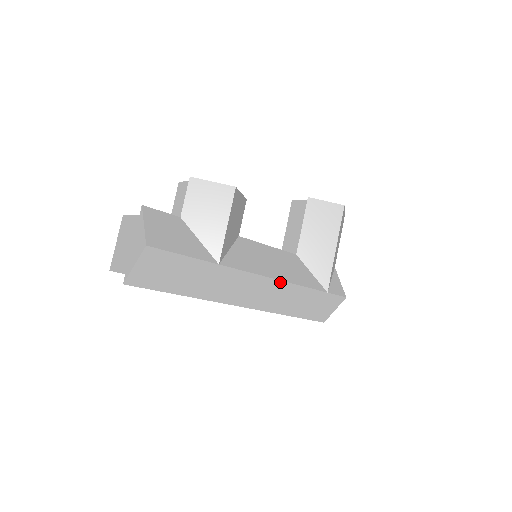
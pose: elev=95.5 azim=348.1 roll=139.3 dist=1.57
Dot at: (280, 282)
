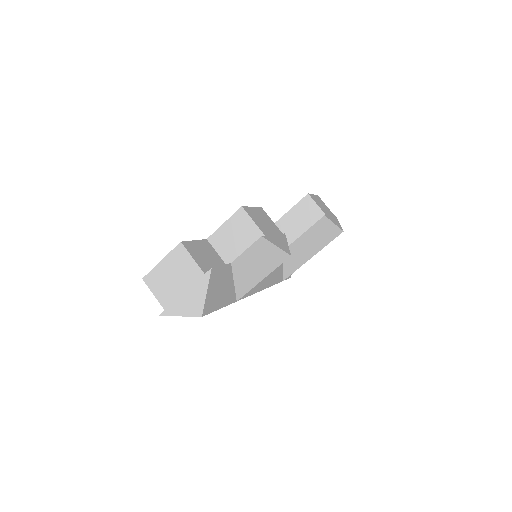
Dot at: occluded
